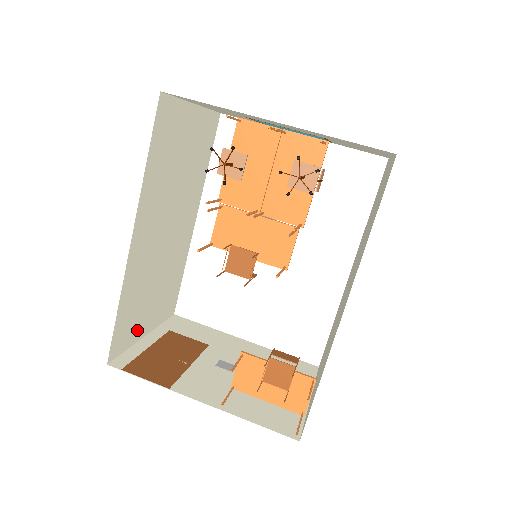
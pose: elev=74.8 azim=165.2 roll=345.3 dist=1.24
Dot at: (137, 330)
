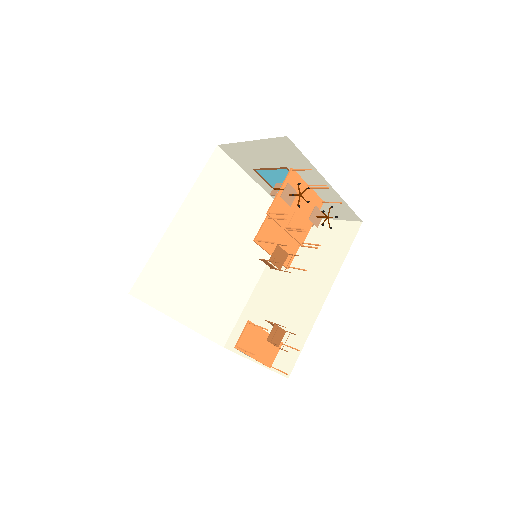
Dot at: occluded
